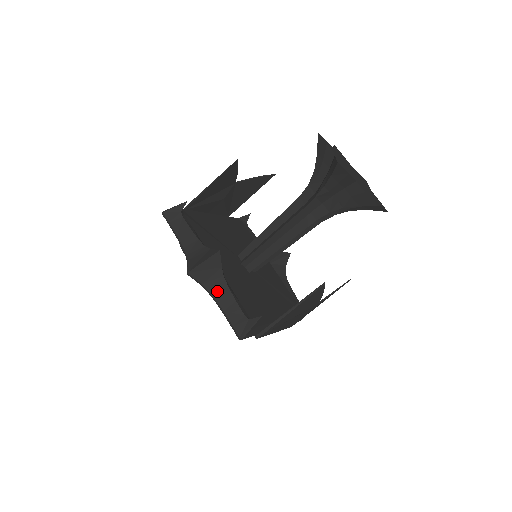
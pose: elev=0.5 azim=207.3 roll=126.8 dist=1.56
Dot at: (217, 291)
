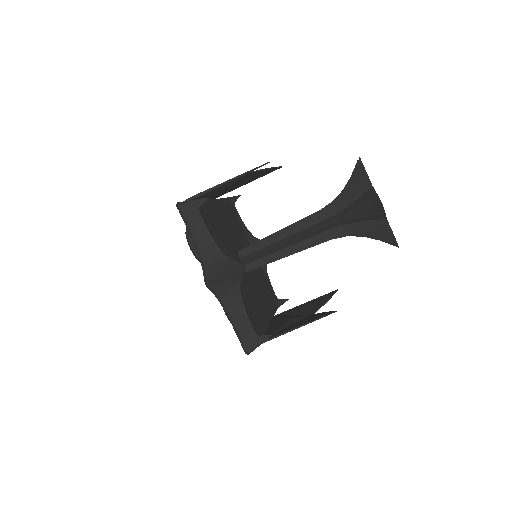
Dot at: (230, 303)
